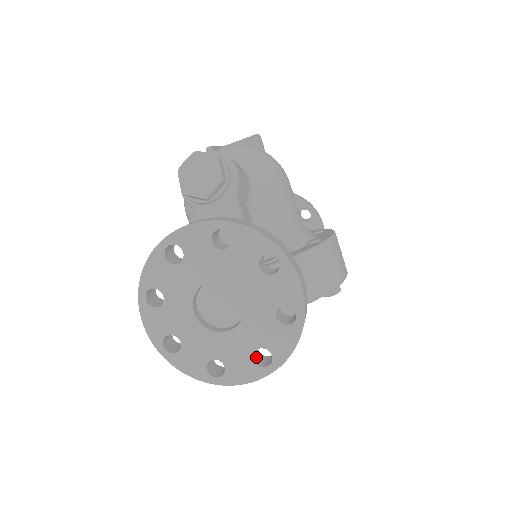
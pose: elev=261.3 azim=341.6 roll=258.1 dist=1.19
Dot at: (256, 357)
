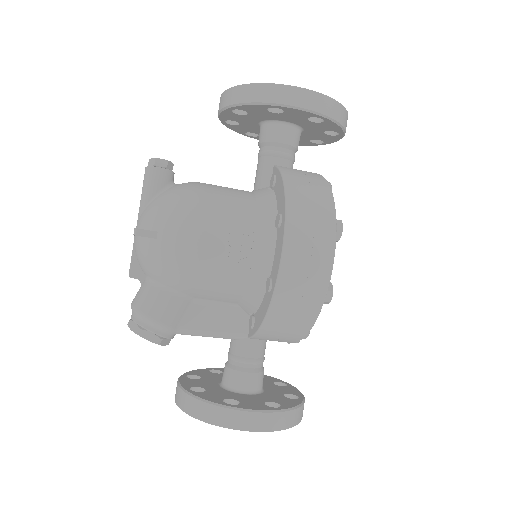
Dot at: occluded
